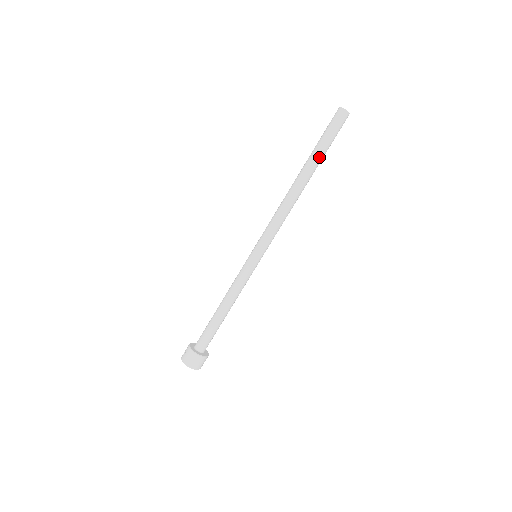
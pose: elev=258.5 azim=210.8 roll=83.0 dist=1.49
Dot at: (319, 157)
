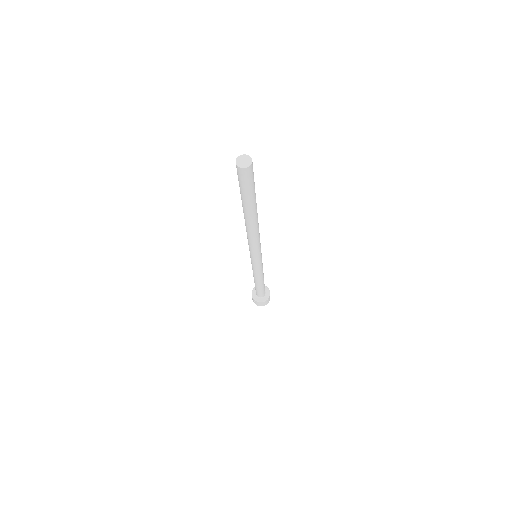
Dot at: (253, 202)
